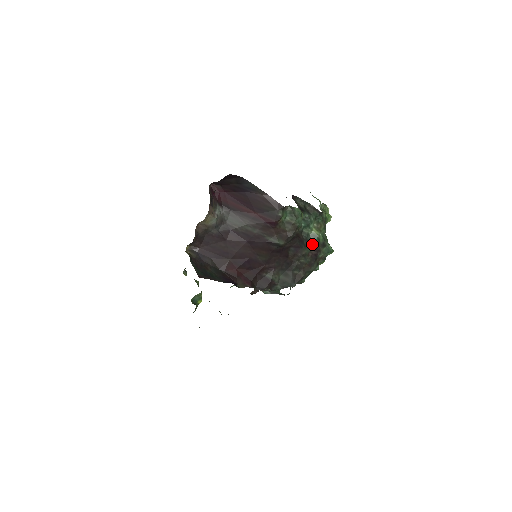
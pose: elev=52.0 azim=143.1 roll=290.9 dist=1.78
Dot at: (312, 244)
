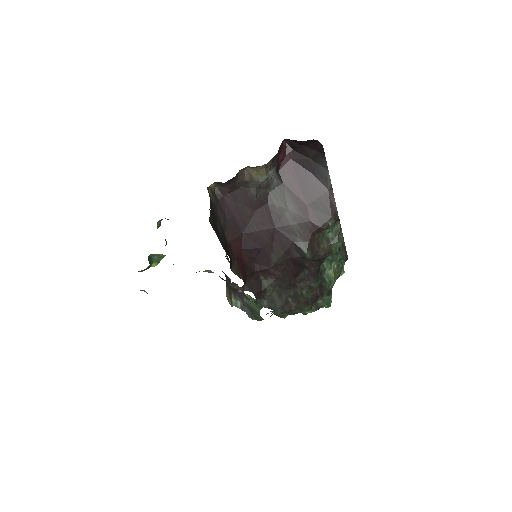
Dot at: (322, 283)
